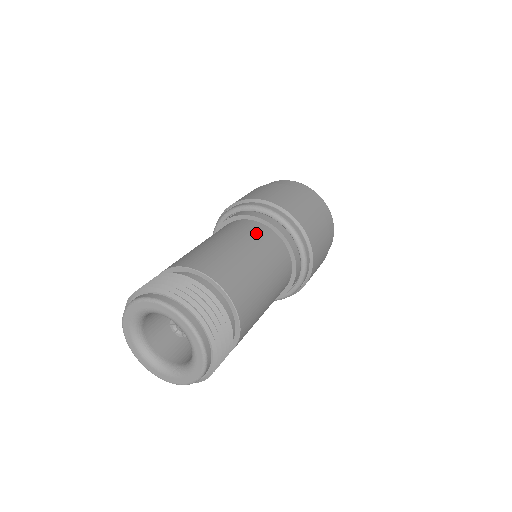
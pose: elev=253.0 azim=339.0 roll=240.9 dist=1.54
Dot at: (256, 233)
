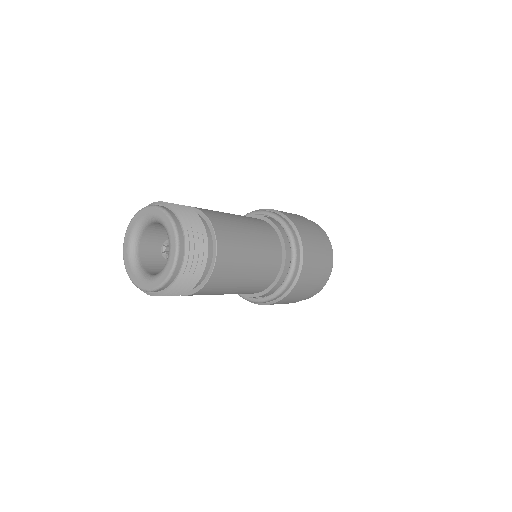
Dot at: (265, 229)
